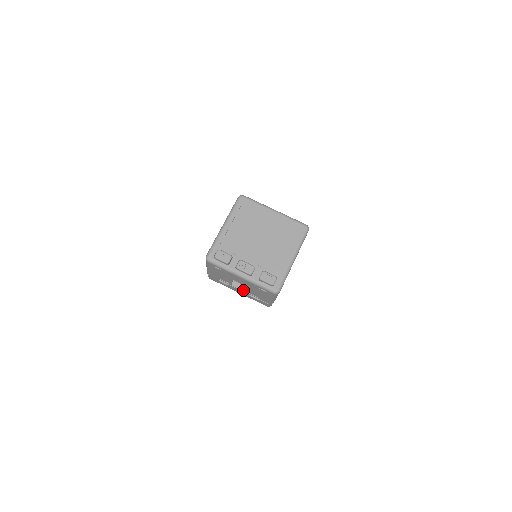
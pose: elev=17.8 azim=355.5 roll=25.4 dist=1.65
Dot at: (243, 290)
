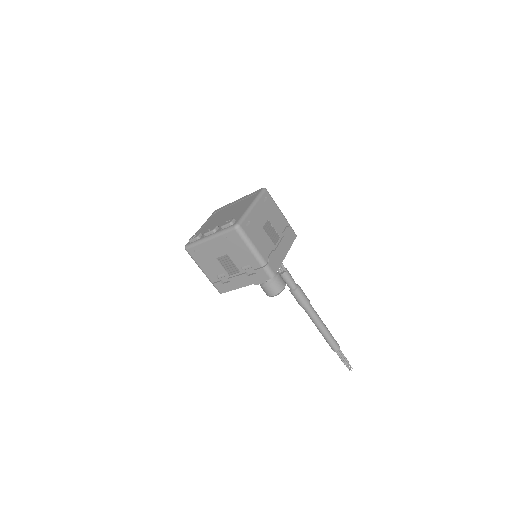
Dot at: (238, 272)
